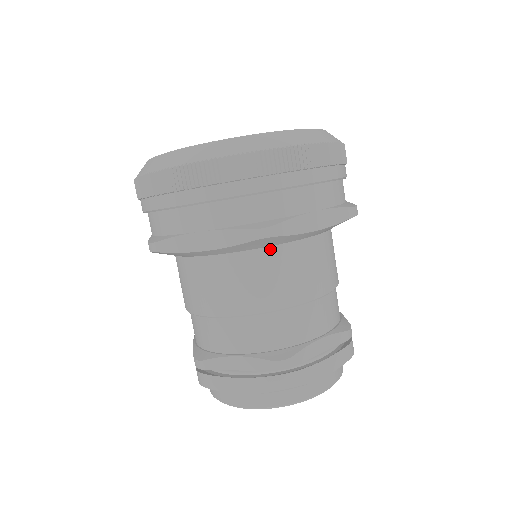
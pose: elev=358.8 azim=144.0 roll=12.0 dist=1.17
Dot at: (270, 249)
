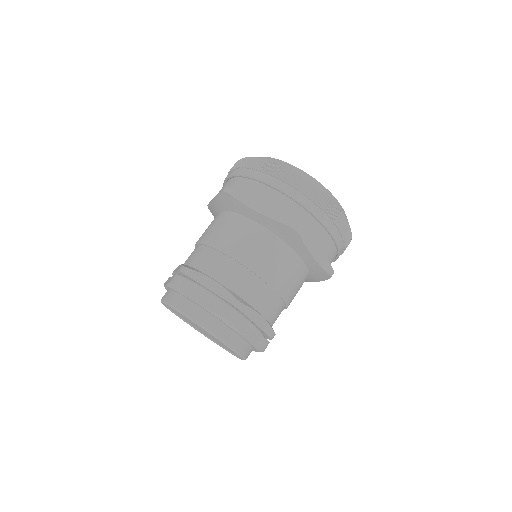
Dot at: (234, 214)
